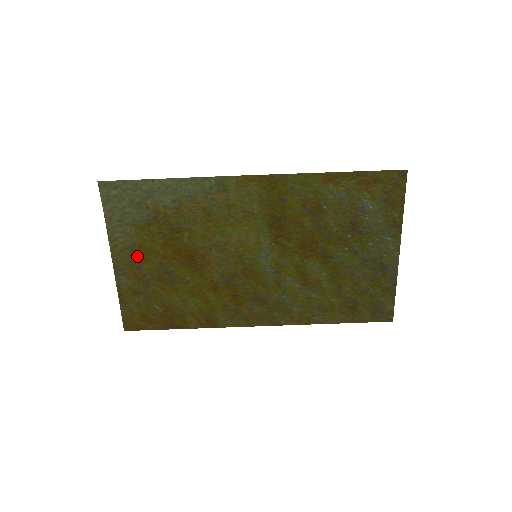
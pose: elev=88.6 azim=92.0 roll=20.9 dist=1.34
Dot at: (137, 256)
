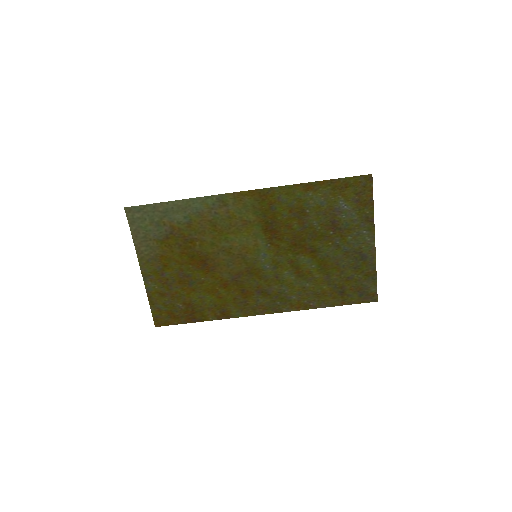
Dot at: (160, 264)
